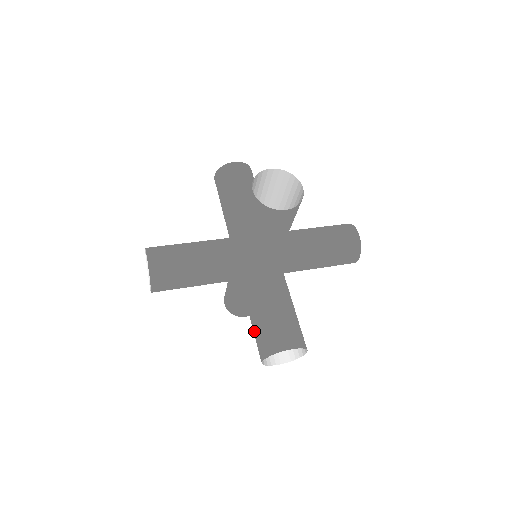
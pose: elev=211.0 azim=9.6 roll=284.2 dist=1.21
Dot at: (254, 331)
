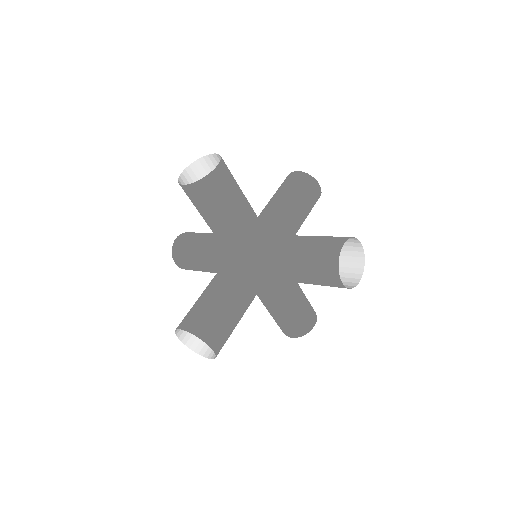
Dot at: (311, 279)
